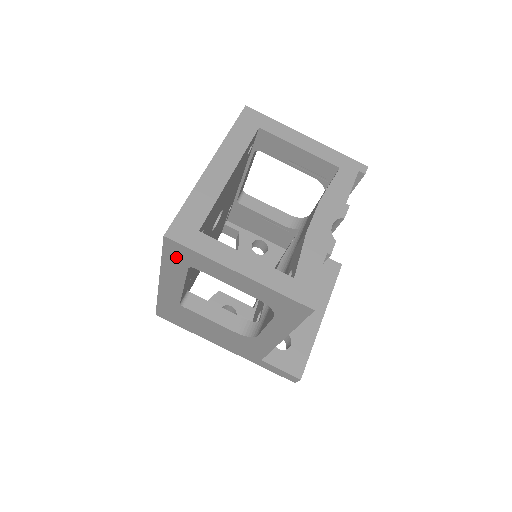
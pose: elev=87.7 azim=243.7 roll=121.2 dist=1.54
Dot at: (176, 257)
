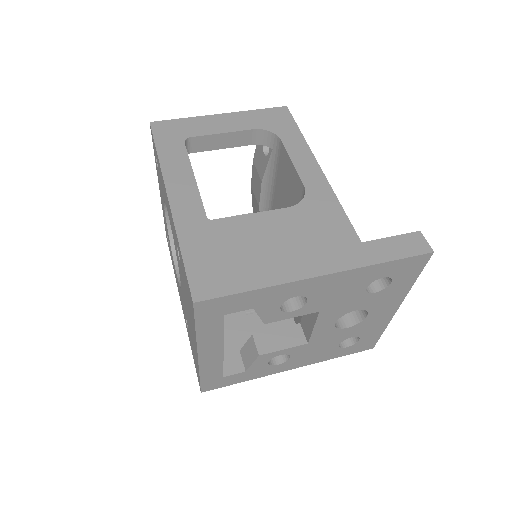
Dot at: (168, 138)
